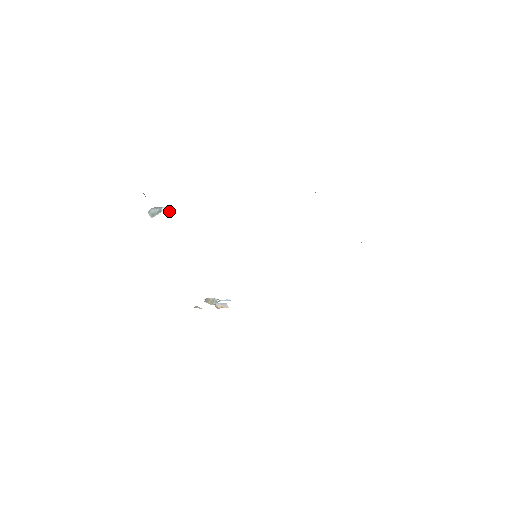
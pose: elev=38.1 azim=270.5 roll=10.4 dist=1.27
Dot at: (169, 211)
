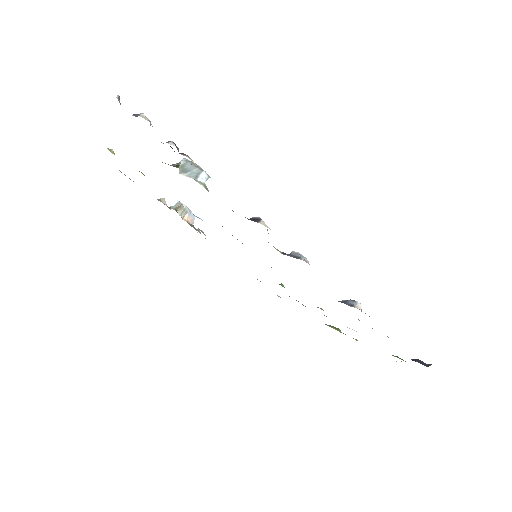
Dot at: (207, 179)
